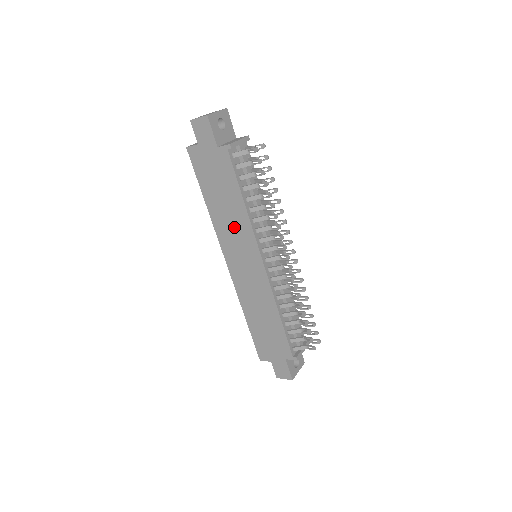
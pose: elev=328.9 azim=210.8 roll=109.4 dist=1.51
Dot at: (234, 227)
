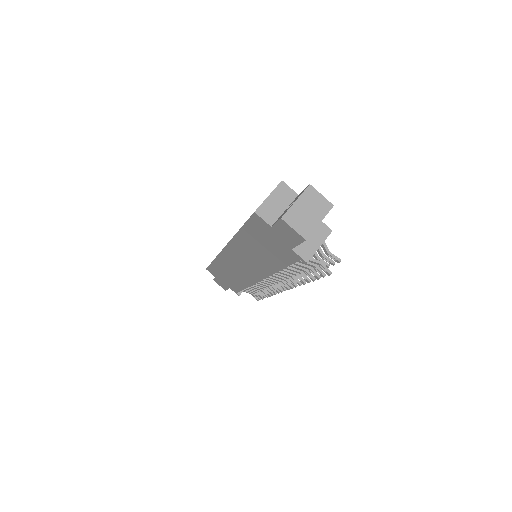
Dot at: (253, 259)
